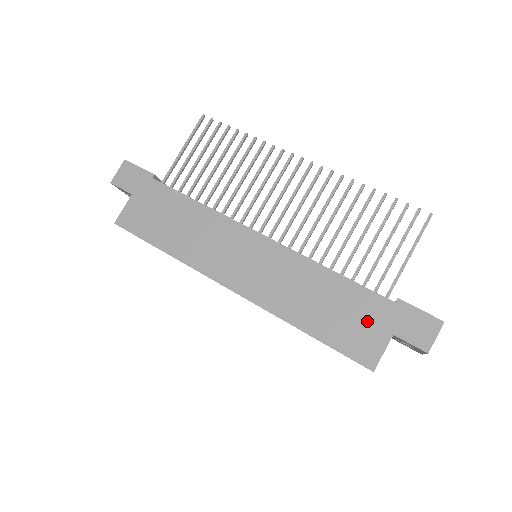
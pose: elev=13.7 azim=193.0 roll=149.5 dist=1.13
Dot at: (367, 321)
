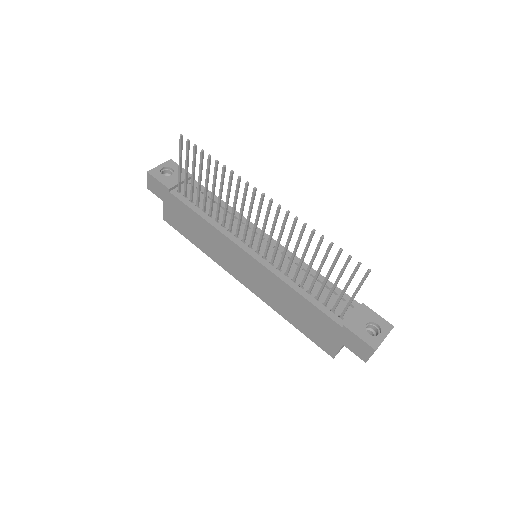
Dot at: (326, 331)
